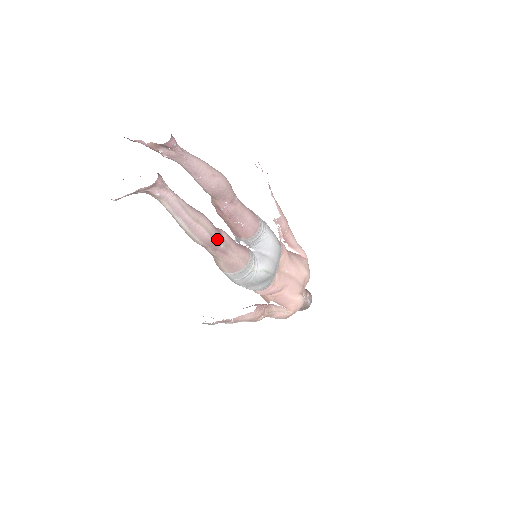
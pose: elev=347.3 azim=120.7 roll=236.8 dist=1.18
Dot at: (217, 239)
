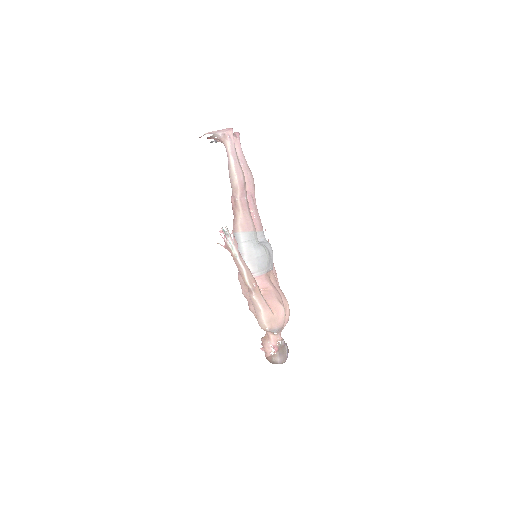
Dot at: (245, 189)
